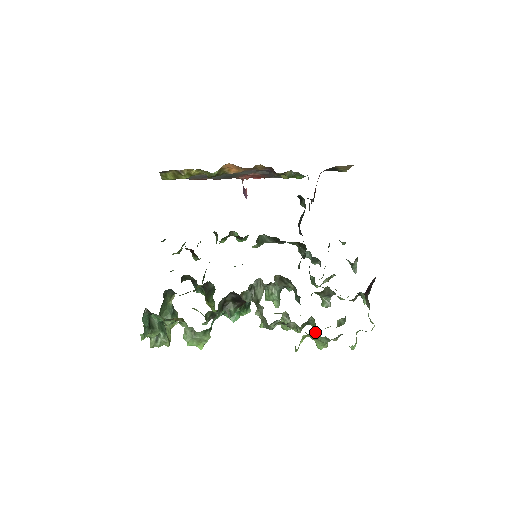
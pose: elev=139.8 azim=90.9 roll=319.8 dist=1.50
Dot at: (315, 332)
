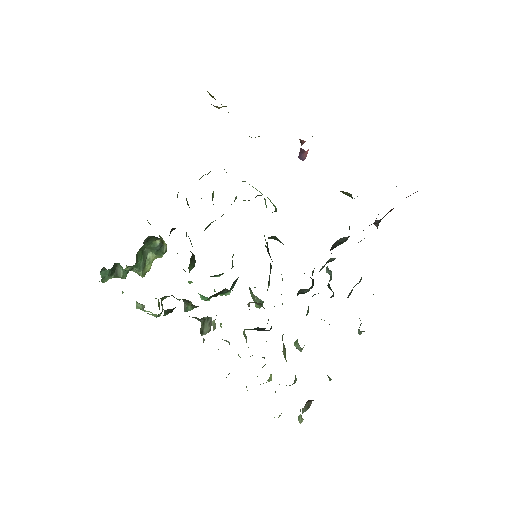
Dot at: occluded
